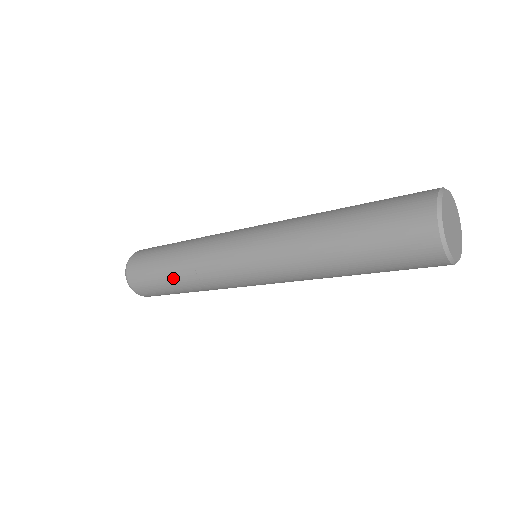
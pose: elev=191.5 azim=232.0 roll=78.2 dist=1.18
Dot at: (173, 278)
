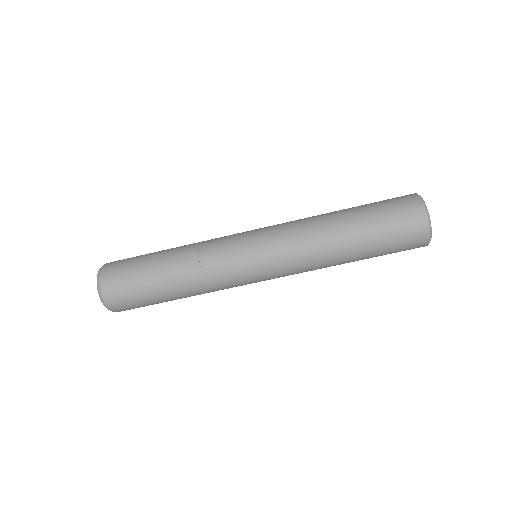
Dot at: (171, 283)
